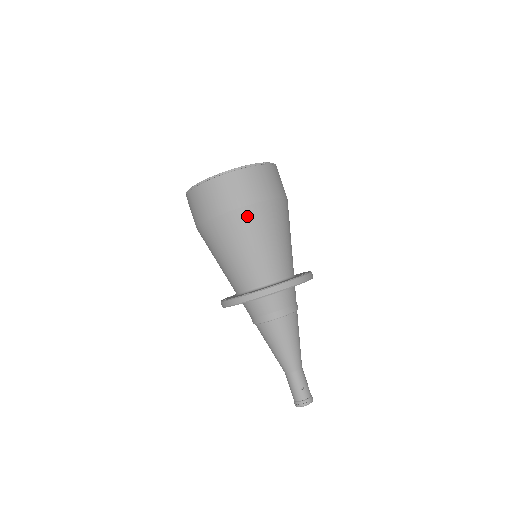
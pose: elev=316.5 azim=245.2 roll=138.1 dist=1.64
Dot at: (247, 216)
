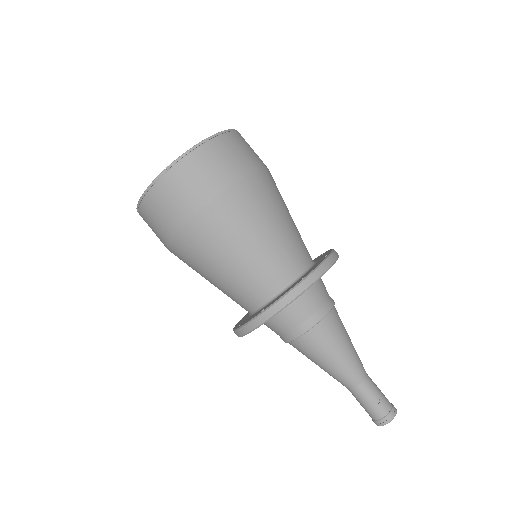
Dot at: (226, 207)
